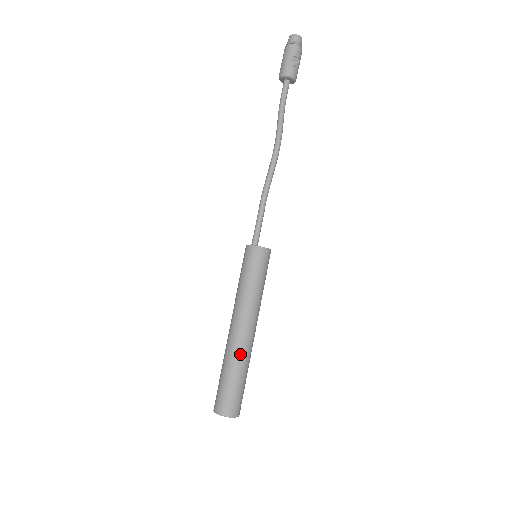
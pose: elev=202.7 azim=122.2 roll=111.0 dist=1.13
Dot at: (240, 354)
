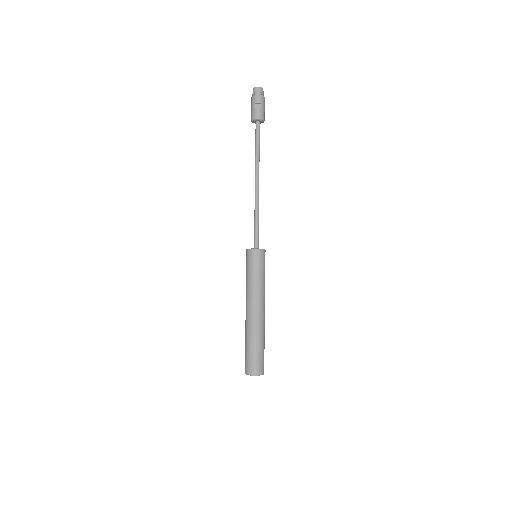
Dot at: (251, 329)
